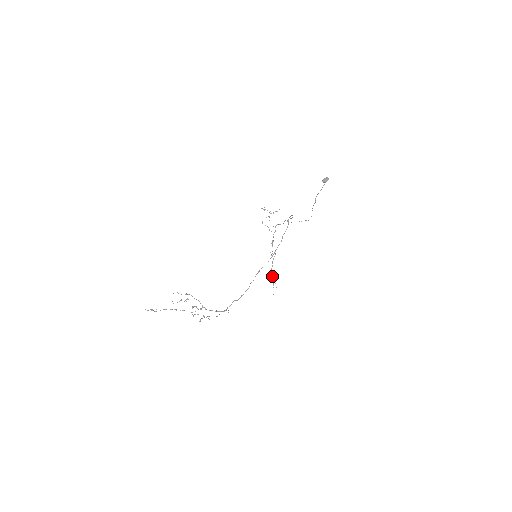
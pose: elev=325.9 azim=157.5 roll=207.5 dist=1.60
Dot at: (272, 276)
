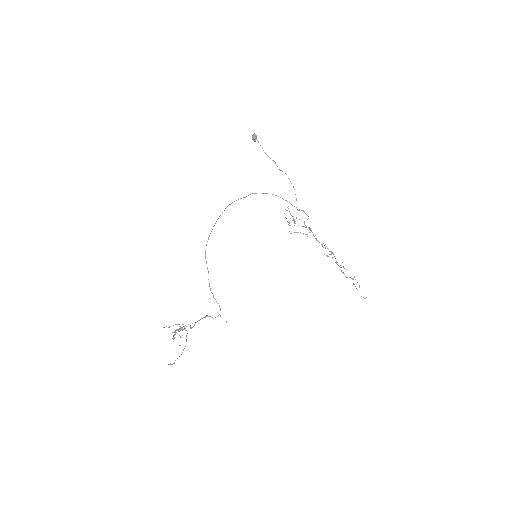
Dot at: occluded
